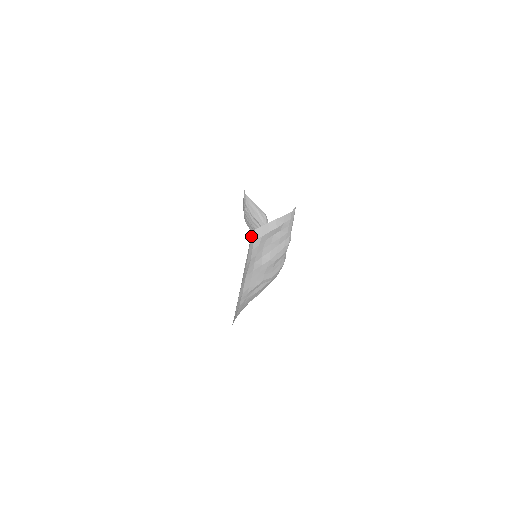
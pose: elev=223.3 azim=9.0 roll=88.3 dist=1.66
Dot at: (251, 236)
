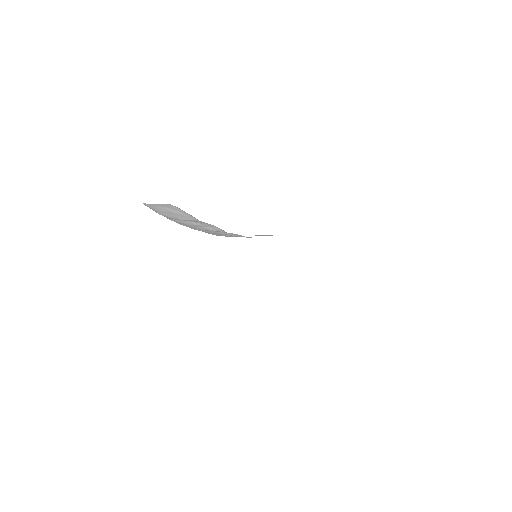
Dot at: occluded
